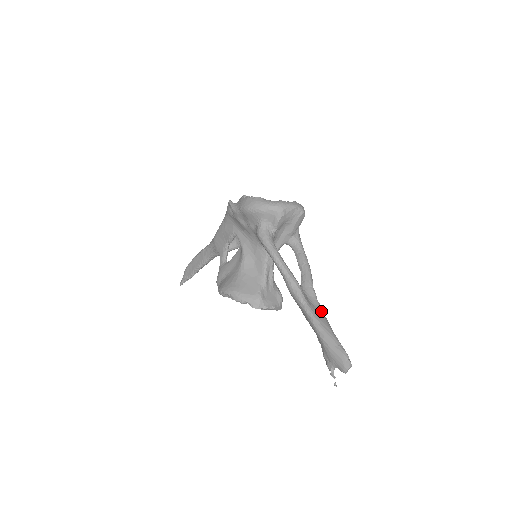
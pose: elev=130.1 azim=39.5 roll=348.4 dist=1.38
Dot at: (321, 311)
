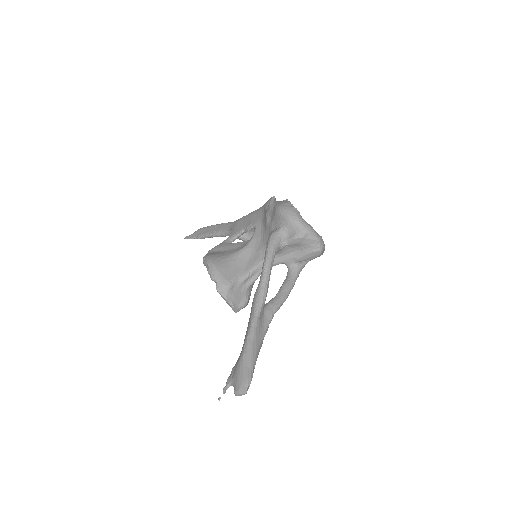
Dot at: (263, 334)
